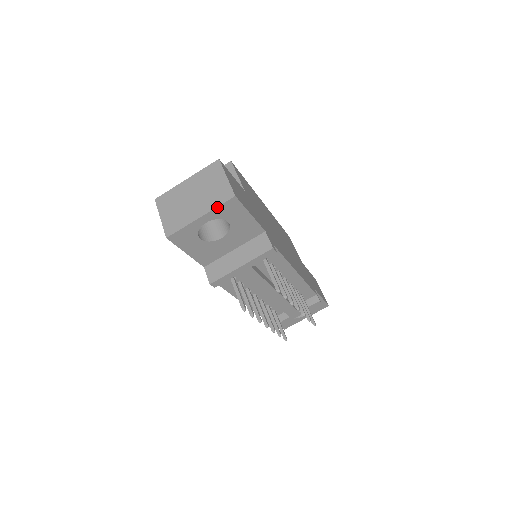
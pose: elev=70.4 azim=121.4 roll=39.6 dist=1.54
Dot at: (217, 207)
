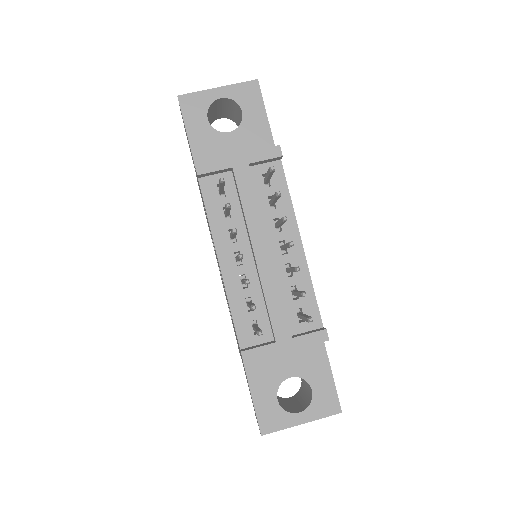
Dot at: (237, 84)
